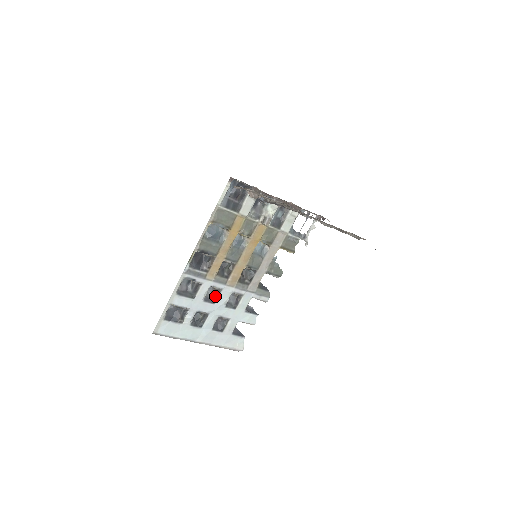
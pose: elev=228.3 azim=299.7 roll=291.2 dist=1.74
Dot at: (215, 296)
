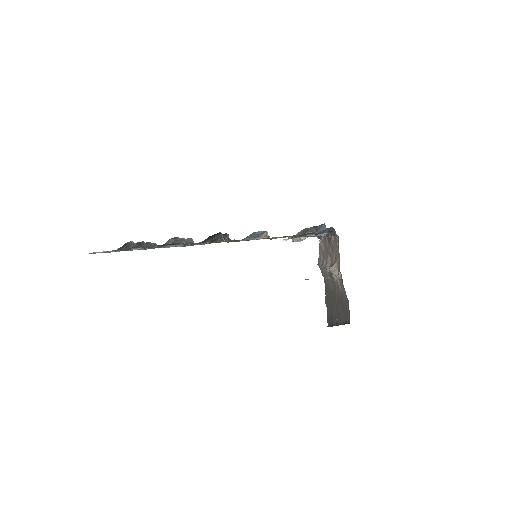
Dot at: occluded
